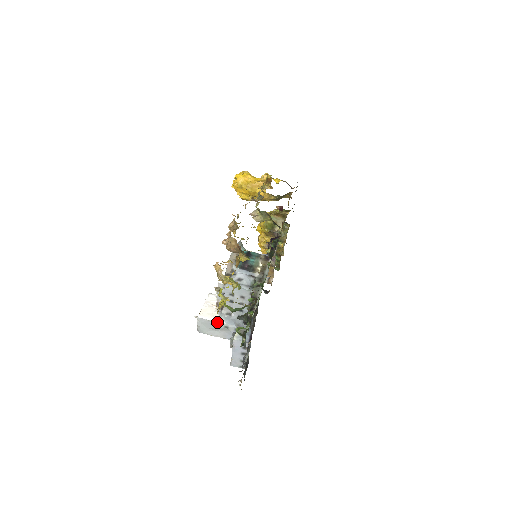
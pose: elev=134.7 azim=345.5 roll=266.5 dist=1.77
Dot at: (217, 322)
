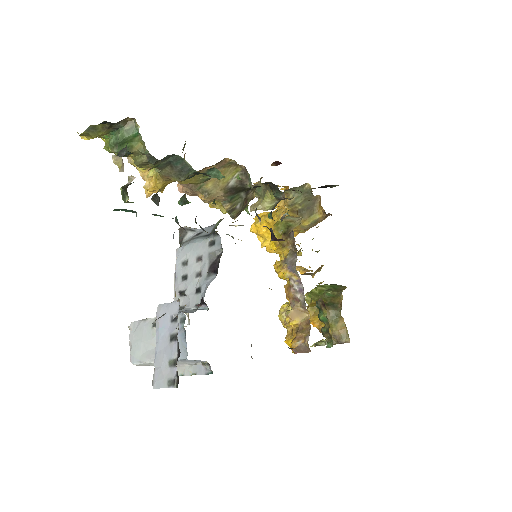
Dot at: occluded
